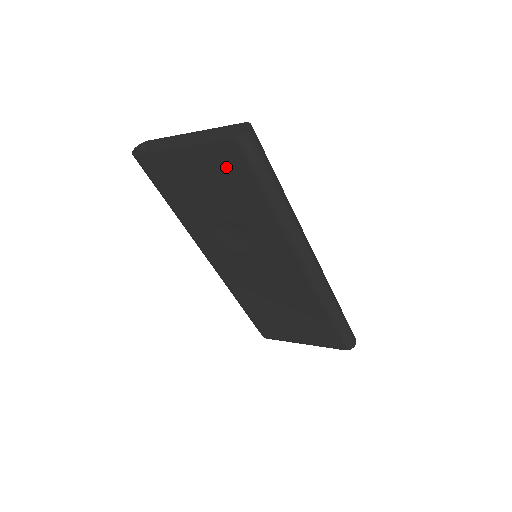
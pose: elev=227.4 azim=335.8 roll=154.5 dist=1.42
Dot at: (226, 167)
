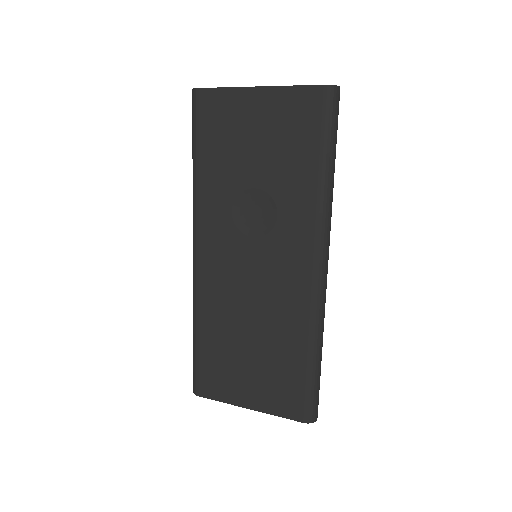
Dot at: (296, 118)
